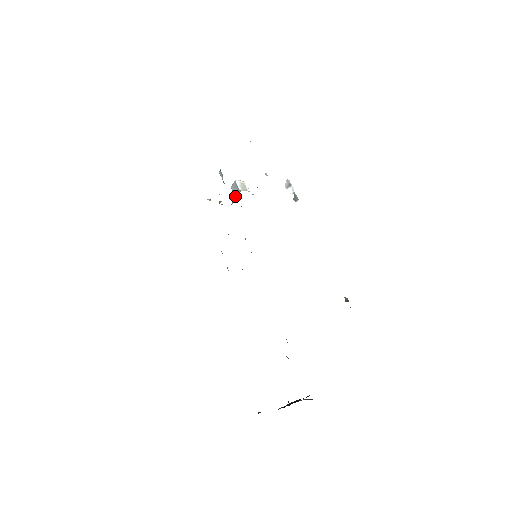
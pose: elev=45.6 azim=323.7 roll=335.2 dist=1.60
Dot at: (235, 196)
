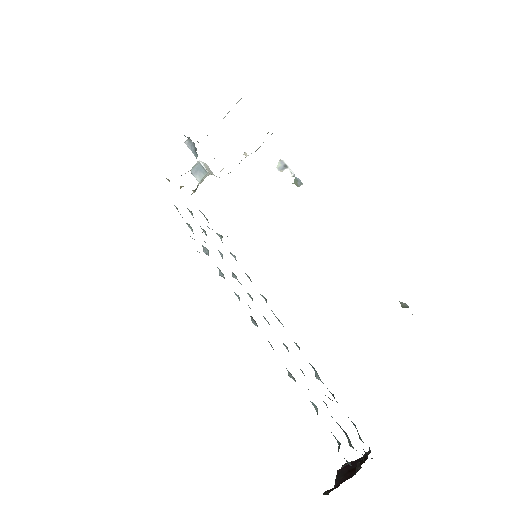
Dot at: (200, 181)
